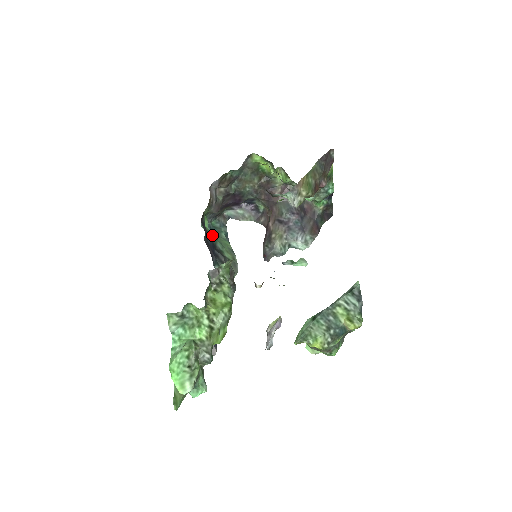
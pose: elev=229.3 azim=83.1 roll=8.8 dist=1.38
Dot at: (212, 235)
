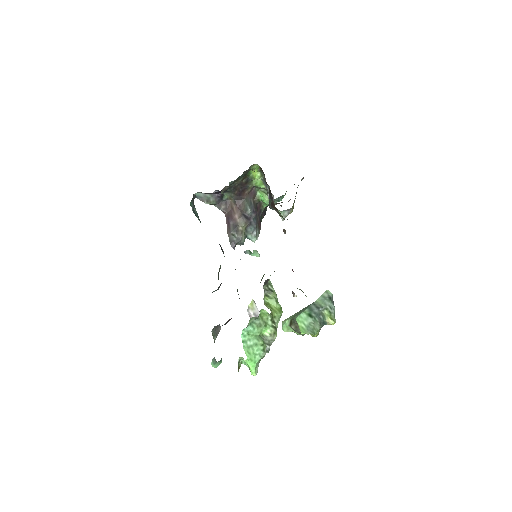
Dot at: occluded
